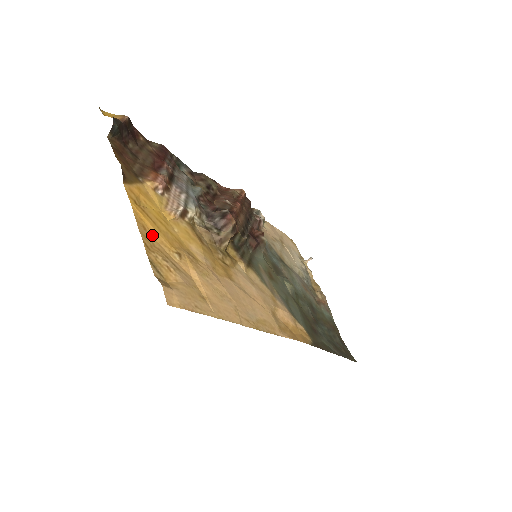
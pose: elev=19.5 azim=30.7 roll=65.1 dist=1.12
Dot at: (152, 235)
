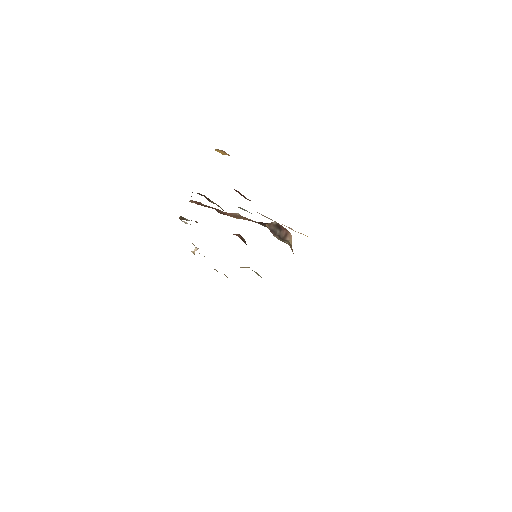
Dot at: occluded
